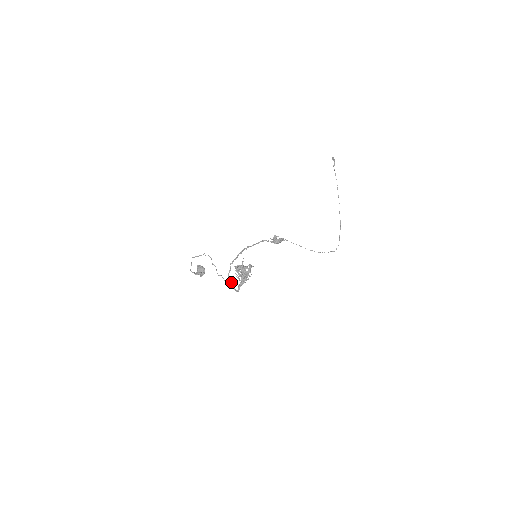
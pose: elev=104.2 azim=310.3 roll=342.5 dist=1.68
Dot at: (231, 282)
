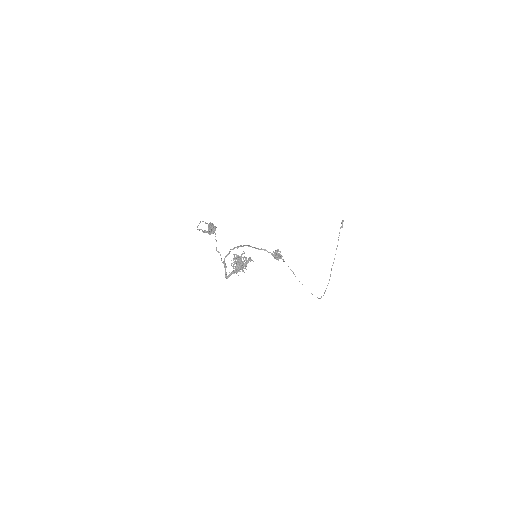
Dot at: (225, 265)
